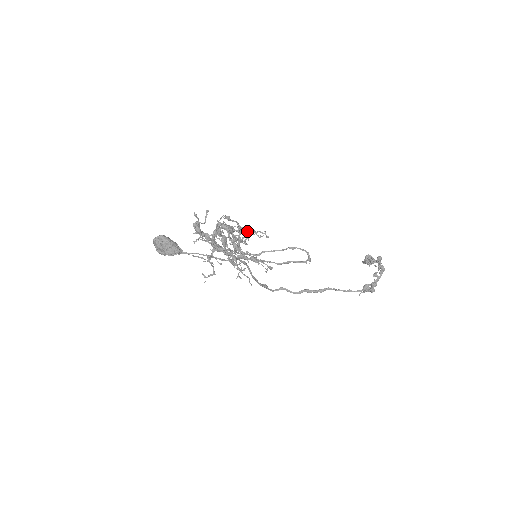
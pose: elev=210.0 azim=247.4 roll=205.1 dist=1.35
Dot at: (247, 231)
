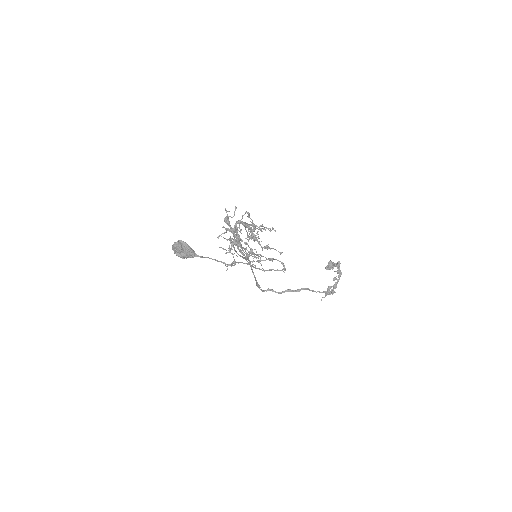
Dot at: (262, 225)
